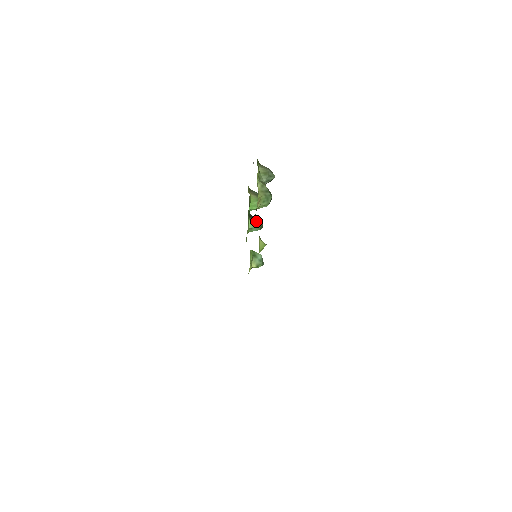
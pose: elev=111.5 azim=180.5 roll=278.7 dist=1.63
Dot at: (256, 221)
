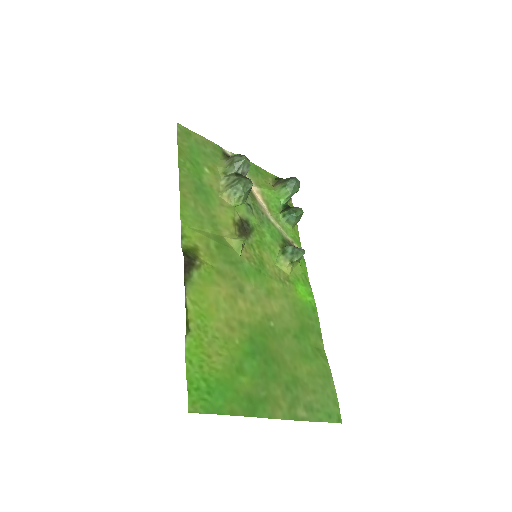
Dot at: (288, 210)
